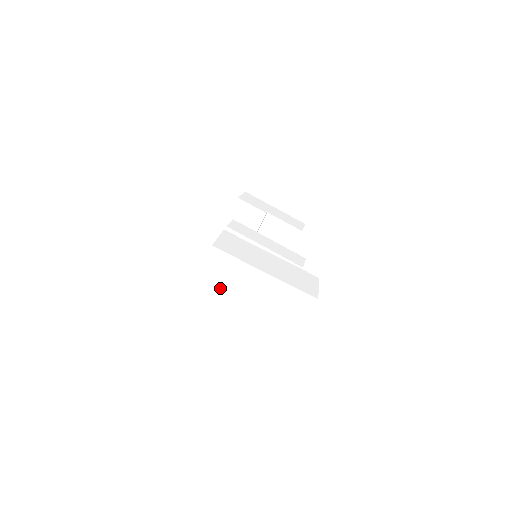
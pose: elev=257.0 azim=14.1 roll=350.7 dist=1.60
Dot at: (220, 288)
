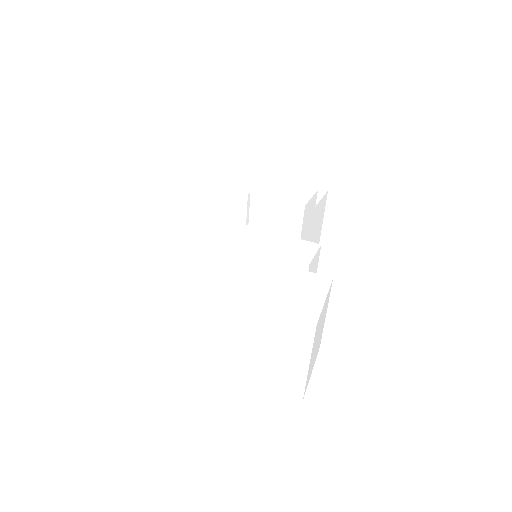
Dot at: (179, 332)
